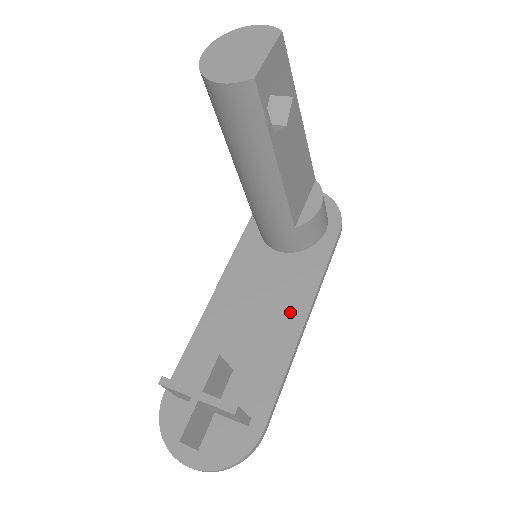
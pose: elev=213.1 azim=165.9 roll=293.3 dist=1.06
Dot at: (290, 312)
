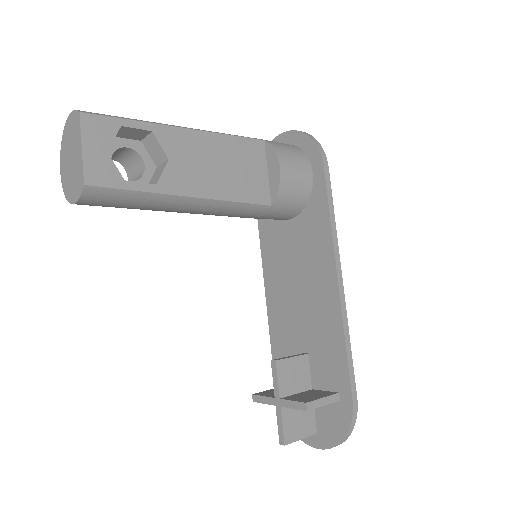
Dot at: (322, 278)
